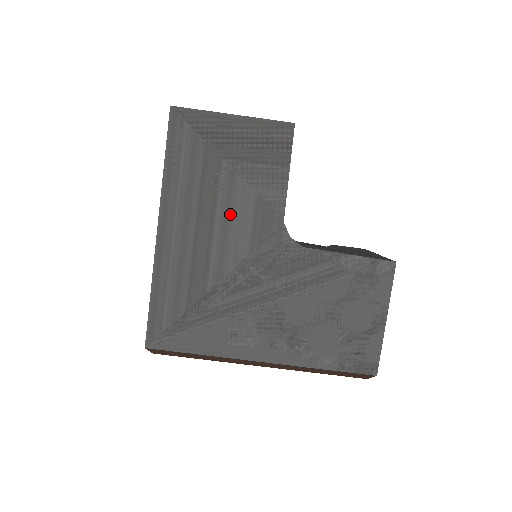
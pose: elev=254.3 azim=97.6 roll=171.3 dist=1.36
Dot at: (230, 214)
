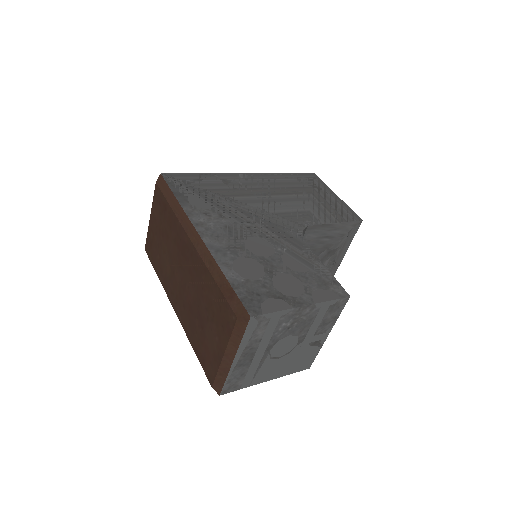
Dot at: (286, 201)
